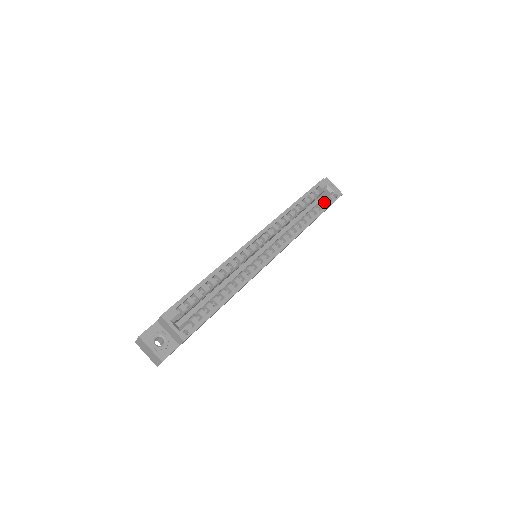
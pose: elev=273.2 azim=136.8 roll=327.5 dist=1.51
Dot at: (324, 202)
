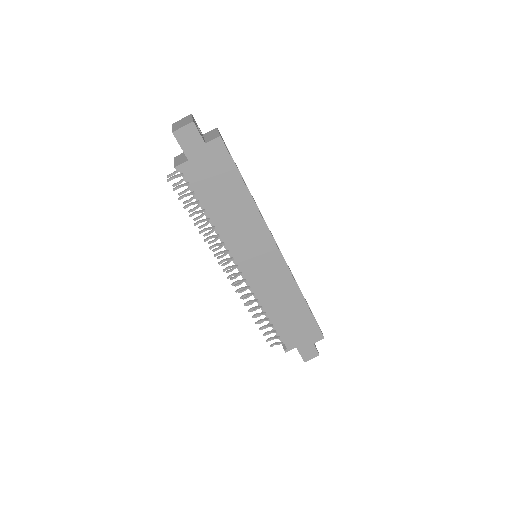
Dot at: occluded
